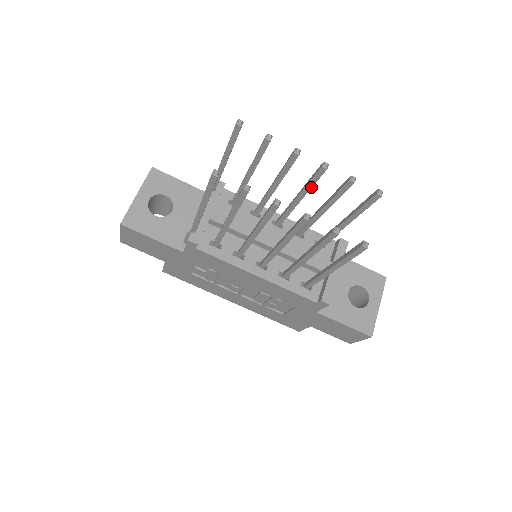
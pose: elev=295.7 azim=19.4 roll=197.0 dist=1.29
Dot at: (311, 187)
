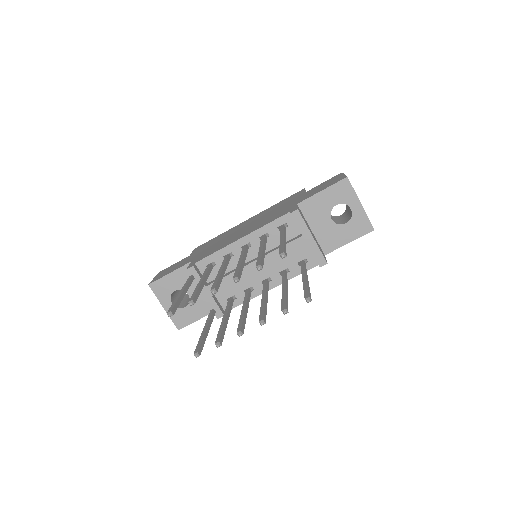
Dot at: occluded
